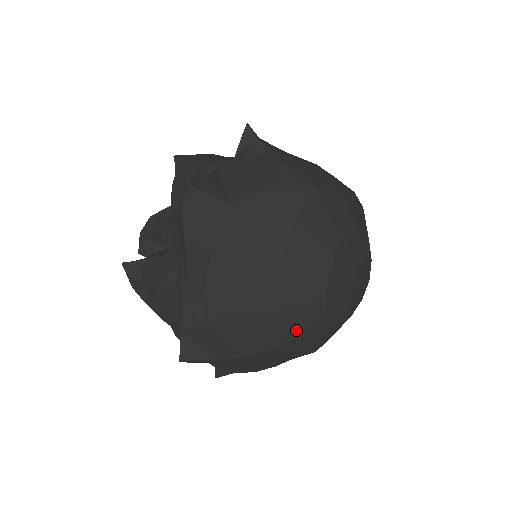
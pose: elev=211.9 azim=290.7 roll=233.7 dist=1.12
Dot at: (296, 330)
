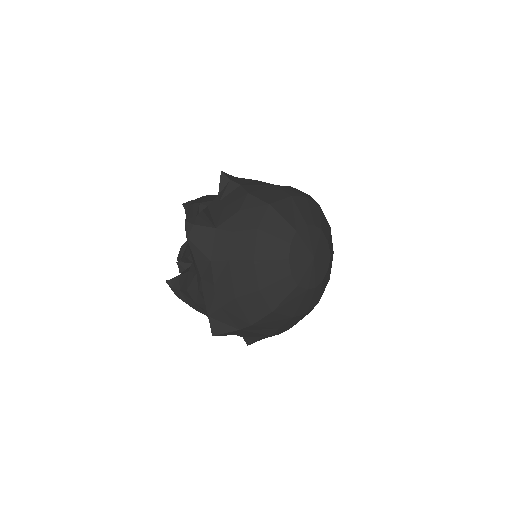
Dot at: (279, 300)
